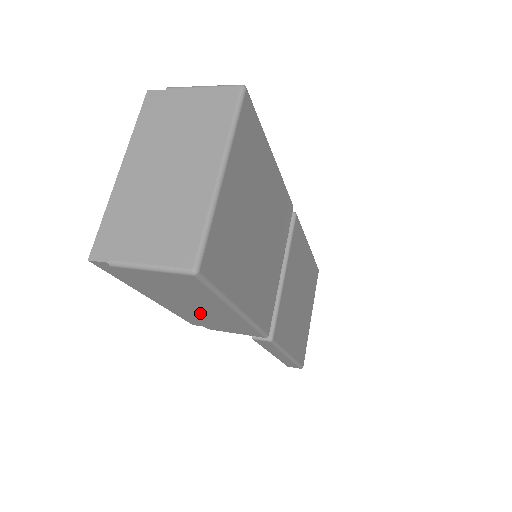
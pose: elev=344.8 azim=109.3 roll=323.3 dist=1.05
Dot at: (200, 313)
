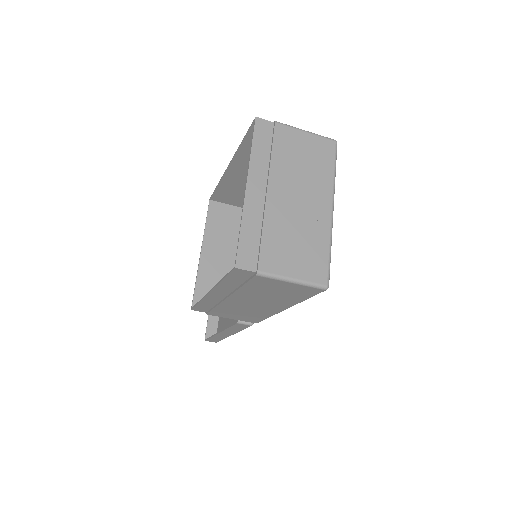
Dot at: (241, 306)
